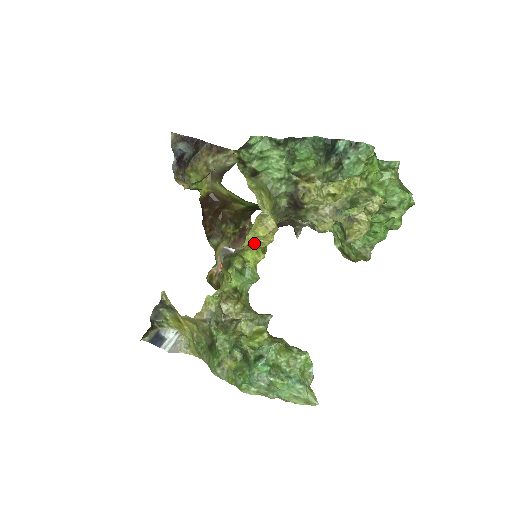
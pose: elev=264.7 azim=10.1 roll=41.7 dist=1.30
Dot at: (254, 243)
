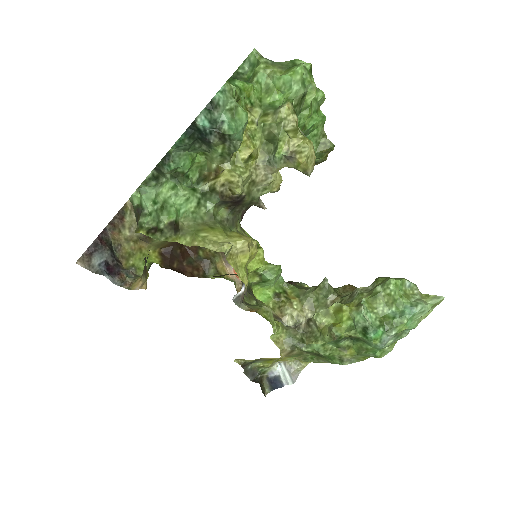
Dot at: occluded
